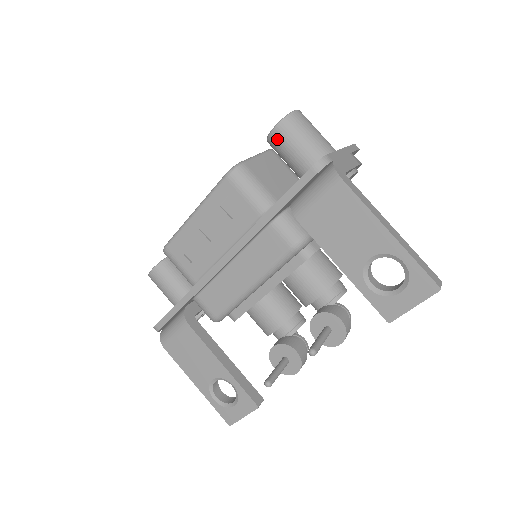
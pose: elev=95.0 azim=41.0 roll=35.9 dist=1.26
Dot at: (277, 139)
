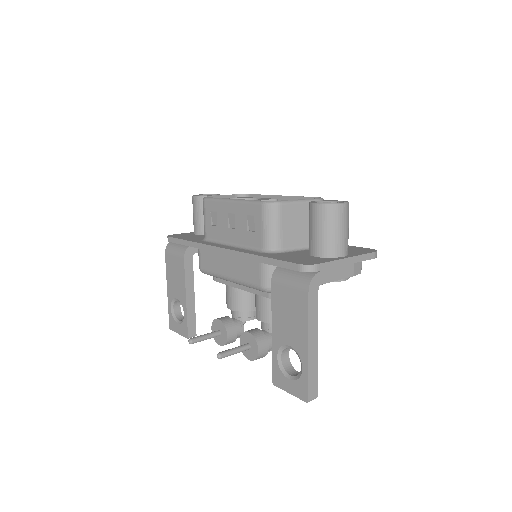
Dot at: (312, 212)
